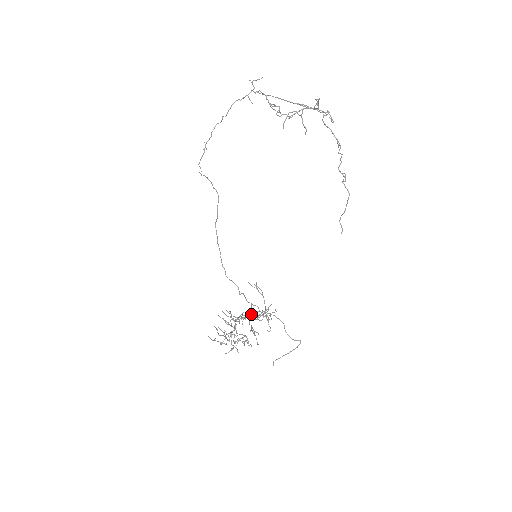
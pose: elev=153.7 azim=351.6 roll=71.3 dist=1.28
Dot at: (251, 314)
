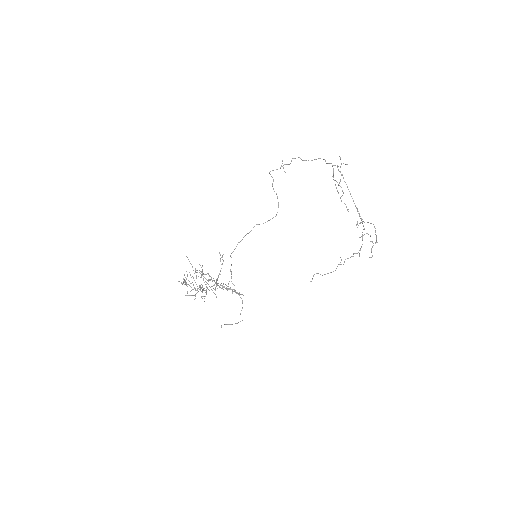
Dot at: occluded
